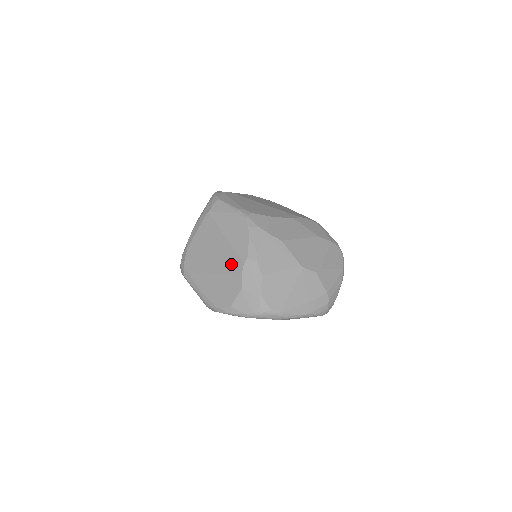
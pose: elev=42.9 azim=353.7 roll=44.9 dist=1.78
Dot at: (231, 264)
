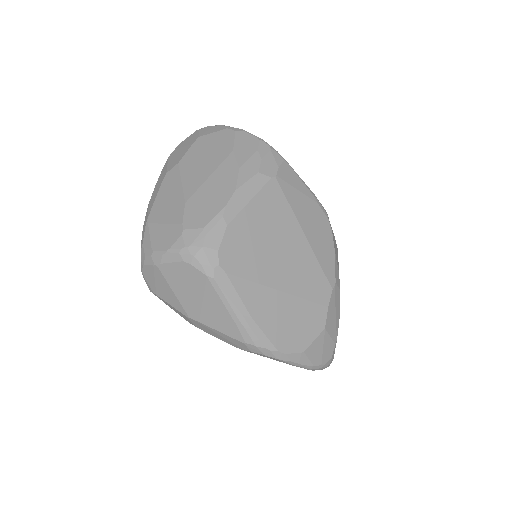
Dot at: (313, 285)
